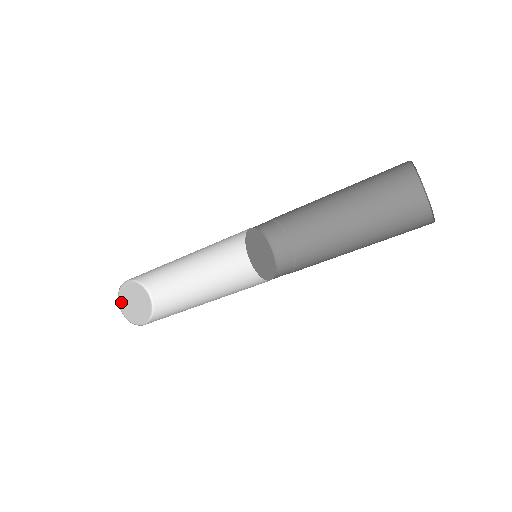
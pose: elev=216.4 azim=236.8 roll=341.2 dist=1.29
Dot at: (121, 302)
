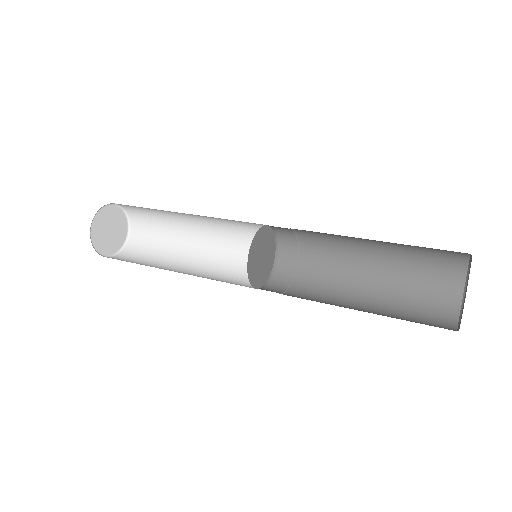
Dot at: (104, 251)
